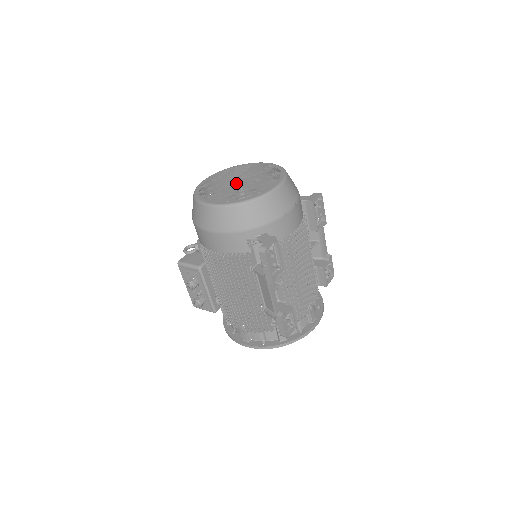
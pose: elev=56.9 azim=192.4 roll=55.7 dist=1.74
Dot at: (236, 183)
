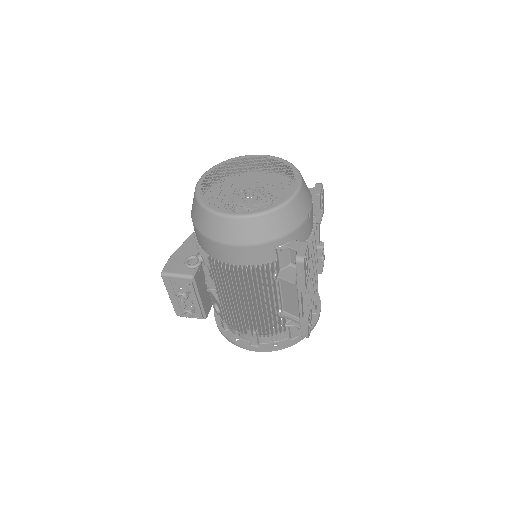
Dot at: (245, 184)
